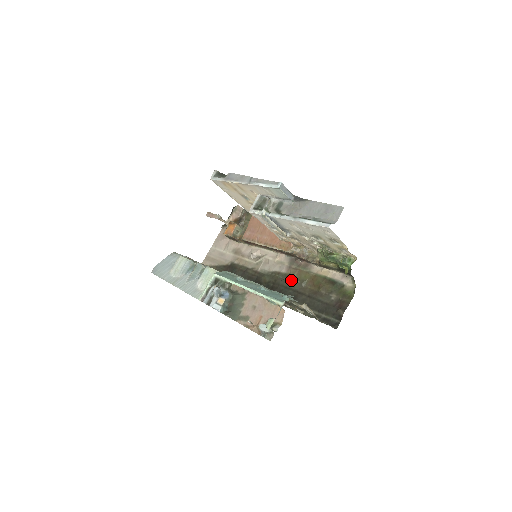
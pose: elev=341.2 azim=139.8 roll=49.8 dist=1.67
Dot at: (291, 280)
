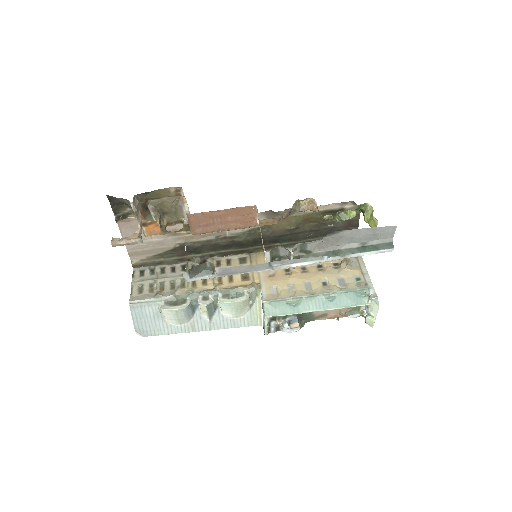
Dot at: (283, 230)
